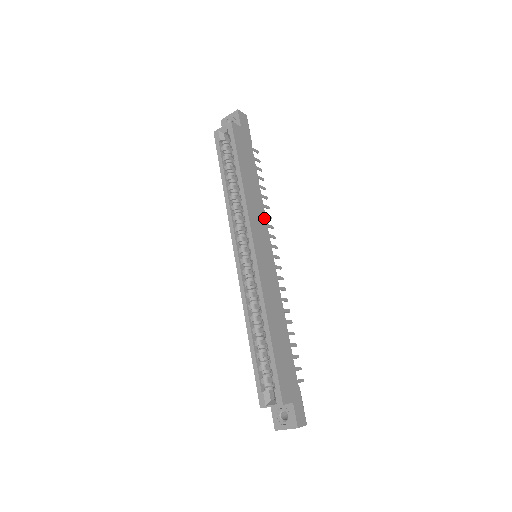
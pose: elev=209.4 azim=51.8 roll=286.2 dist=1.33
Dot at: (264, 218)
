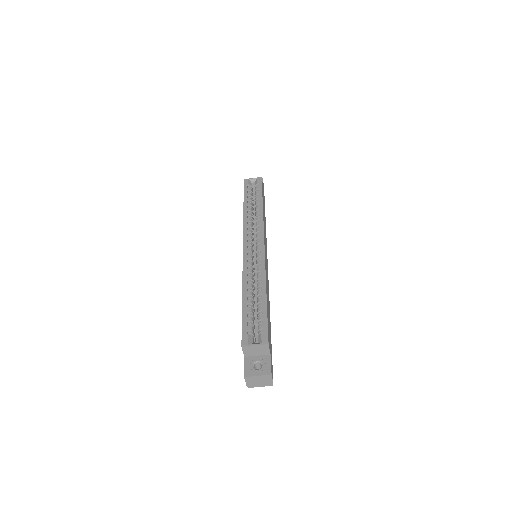
Dot at: (266, 240)
